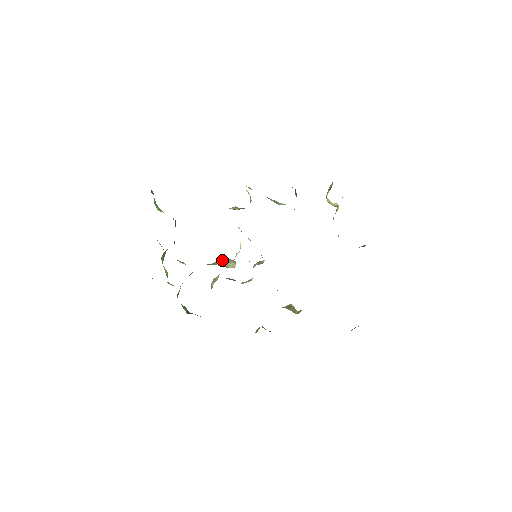
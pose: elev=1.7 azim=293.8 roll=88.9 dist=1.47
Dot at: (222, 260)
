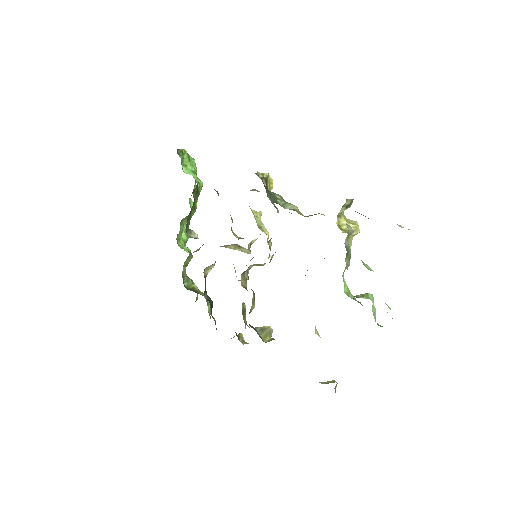
Dot at: (232, 245)
